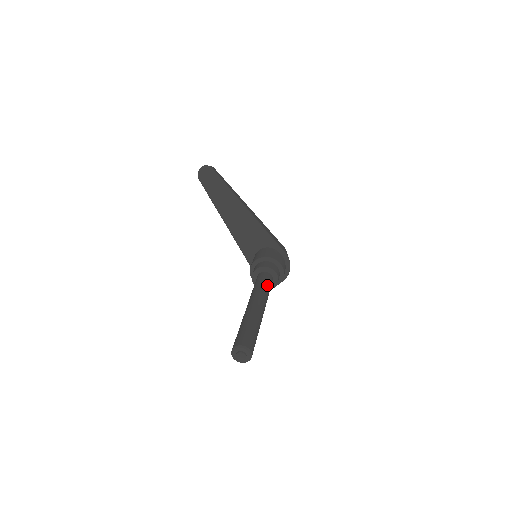
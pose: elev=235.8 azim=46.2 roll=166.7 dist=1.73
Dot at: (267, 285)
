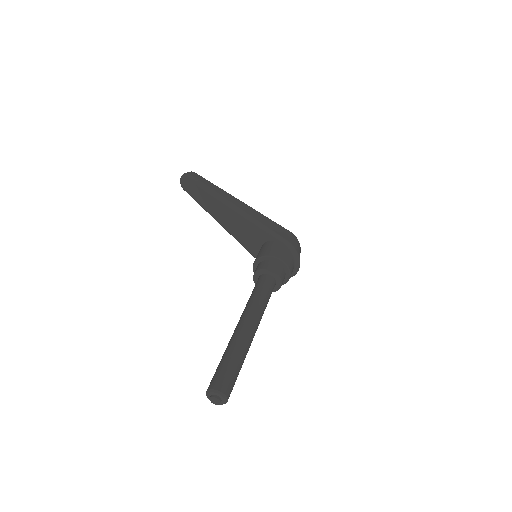
Dot at: (262, 292)
